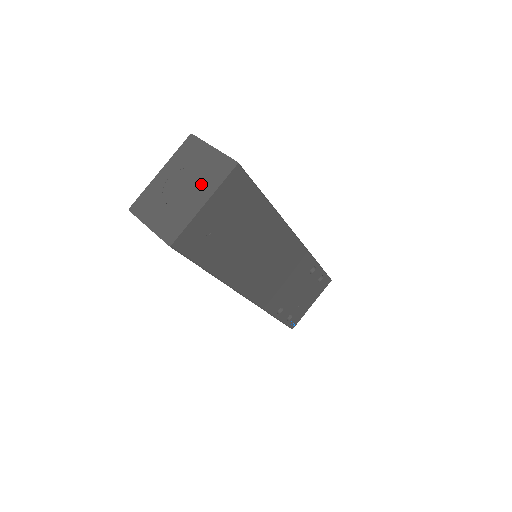
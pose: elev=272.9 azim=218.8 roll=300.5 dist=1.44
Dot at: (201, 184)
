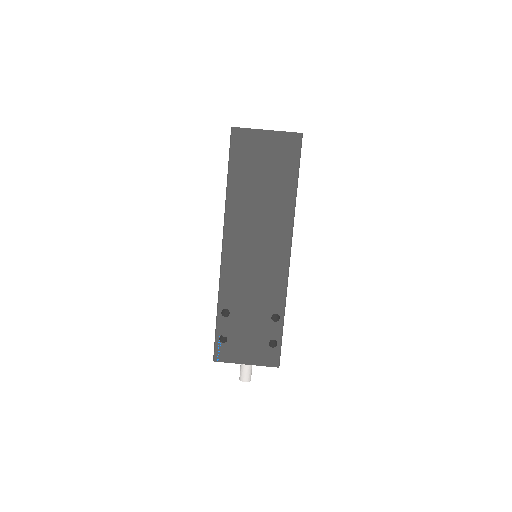
Dot at: occluded
